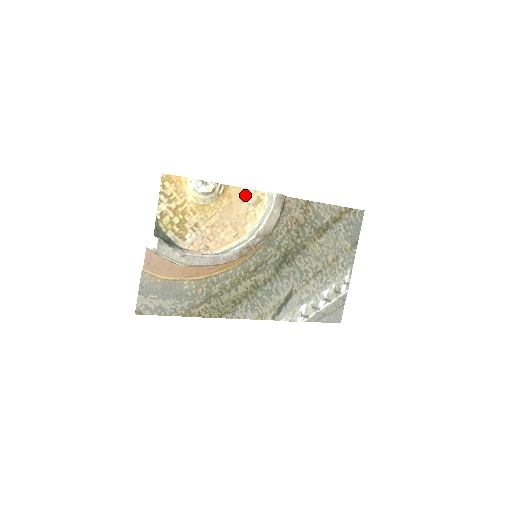
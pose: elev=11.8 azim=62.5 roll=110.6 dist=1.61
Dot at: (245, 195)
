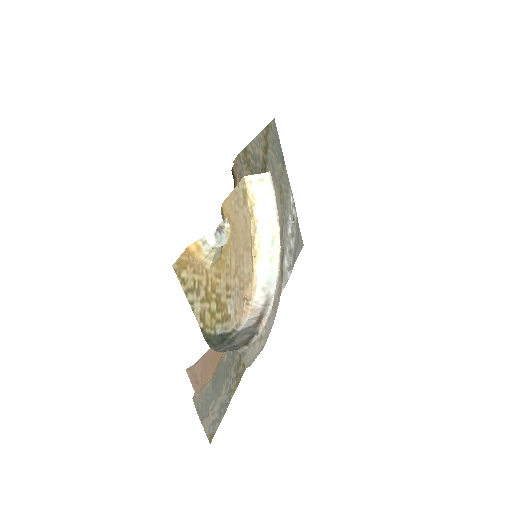
Dot at: (235, 200)
